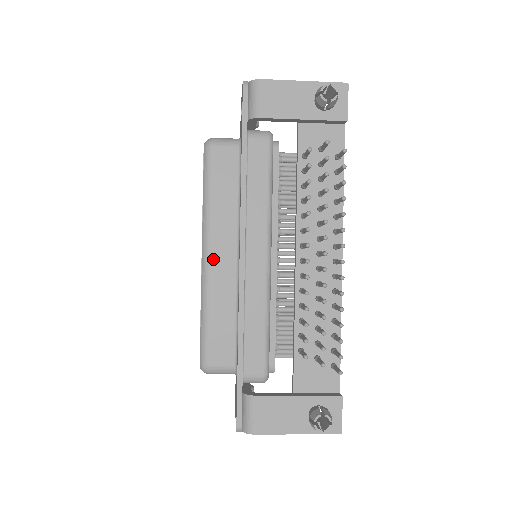
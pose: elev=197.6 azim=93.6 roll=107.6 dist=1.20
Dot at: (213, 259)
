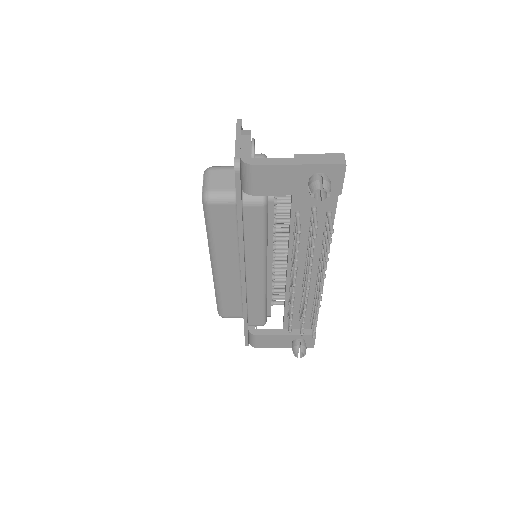
Dot at: (221, 271)
